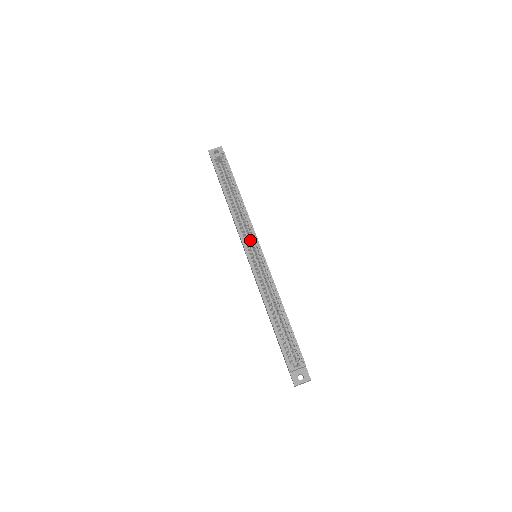
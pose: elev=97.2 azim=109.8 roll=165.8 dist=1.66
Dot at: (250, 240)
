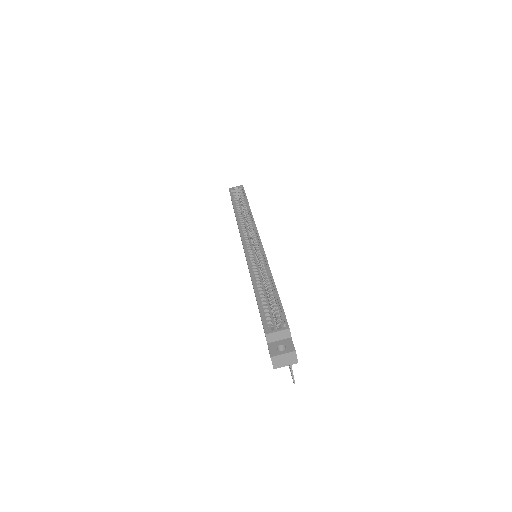
Dot at: occluded
